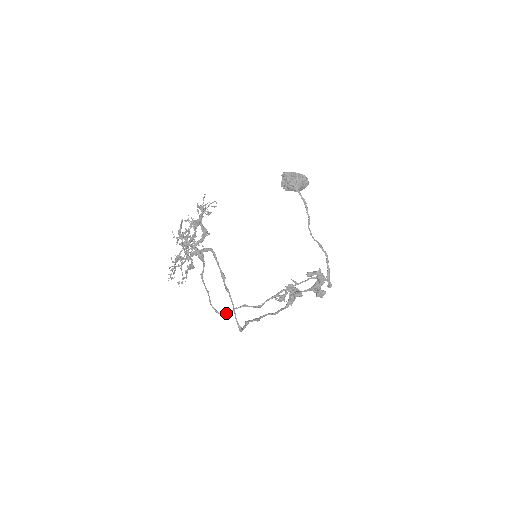
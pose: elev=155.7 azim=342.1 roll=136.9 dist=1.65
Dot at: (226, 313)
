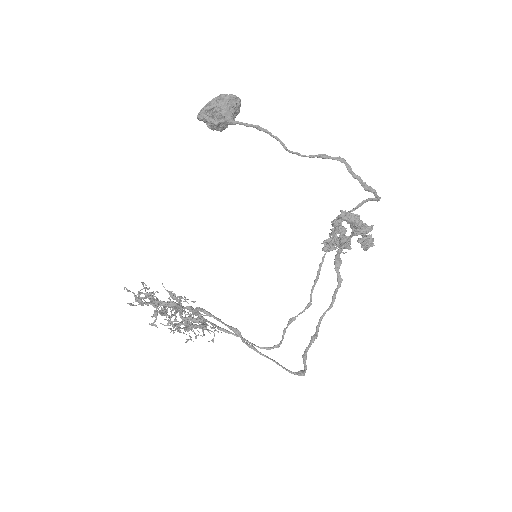
Dot at: (279, 343)
